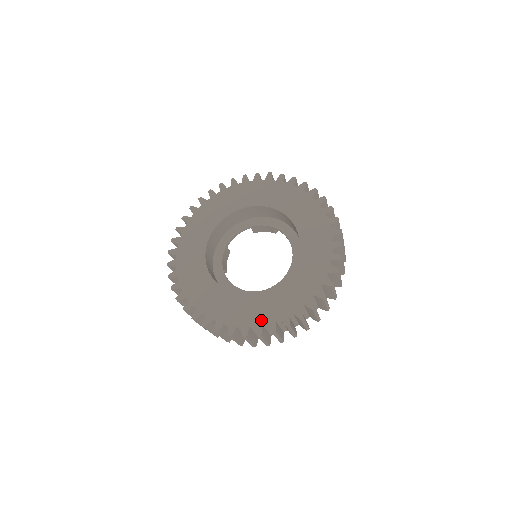
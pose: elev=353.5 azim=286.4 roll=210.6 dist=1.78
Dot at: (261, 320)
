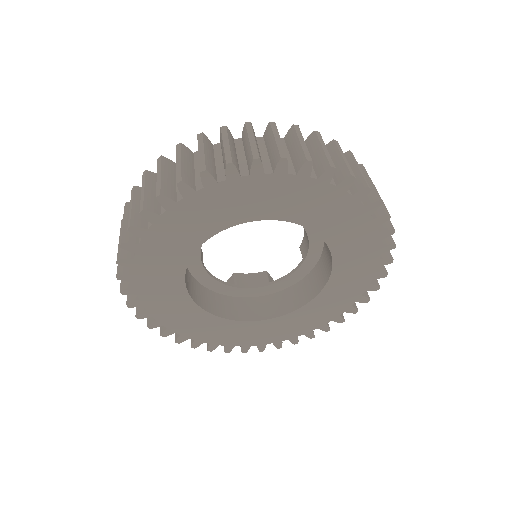
Dot at: (280, 338)
